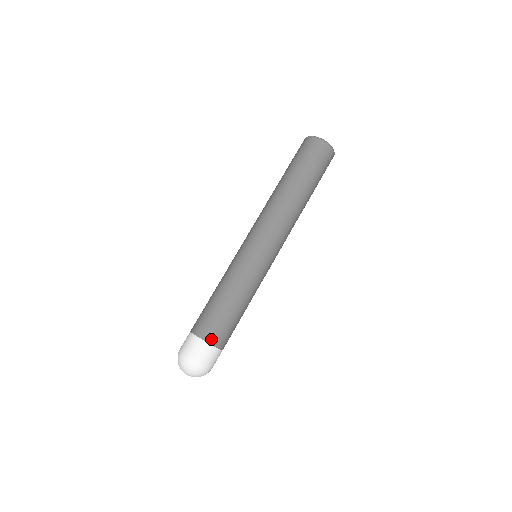
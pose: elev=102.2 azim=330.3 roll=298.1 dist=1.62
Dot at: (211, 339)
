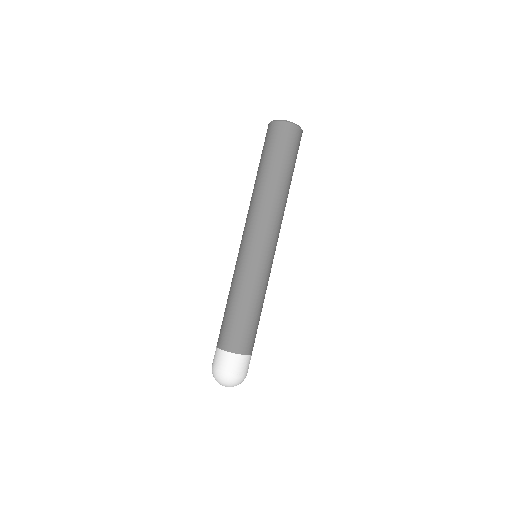
Dot at: (246, 351)
